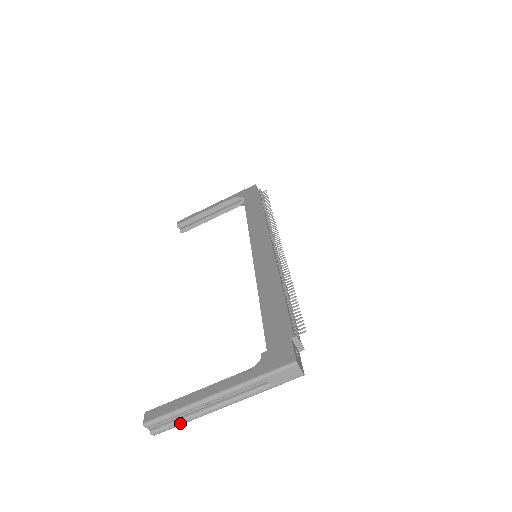
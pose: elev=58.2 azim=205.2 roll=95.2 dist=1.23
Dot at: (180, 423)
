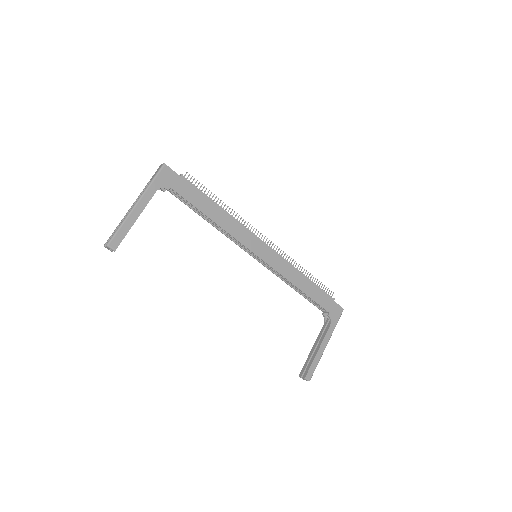
Dot at: occluded
